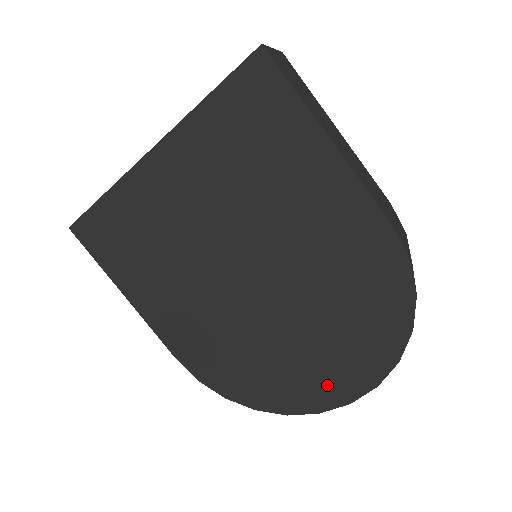
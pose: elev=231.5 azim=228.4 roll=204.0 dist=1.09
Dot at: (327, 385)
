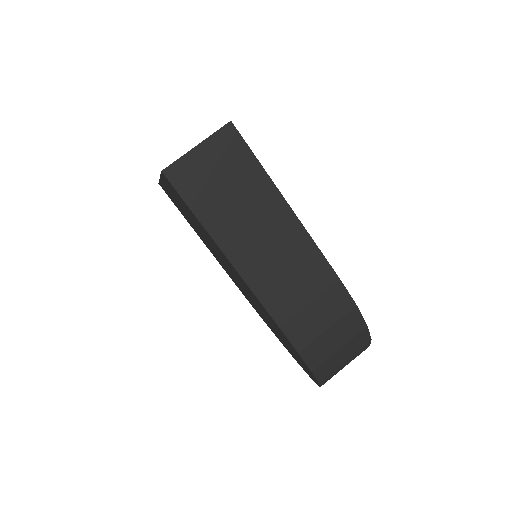
Dot at: (295, 358)
